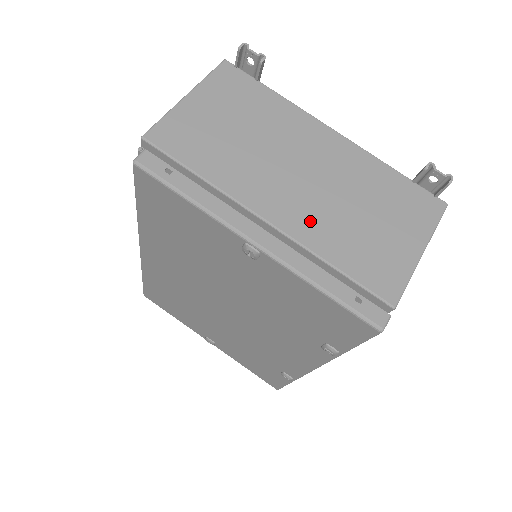
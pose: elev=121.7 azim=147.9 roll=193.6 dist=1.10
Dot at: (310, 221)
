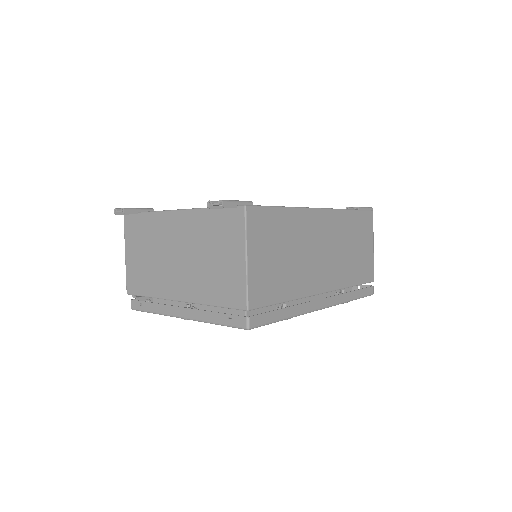
Dot at: (193, 286)
